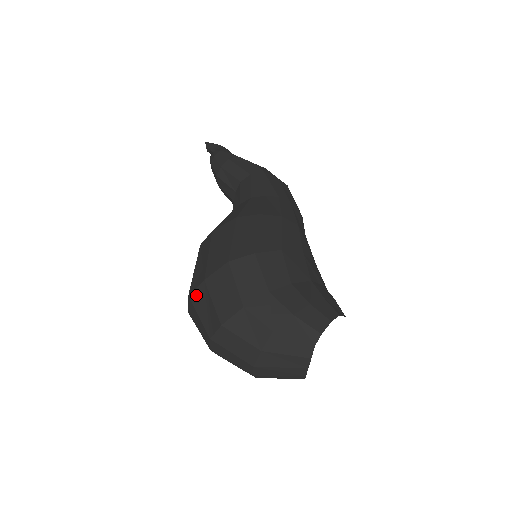
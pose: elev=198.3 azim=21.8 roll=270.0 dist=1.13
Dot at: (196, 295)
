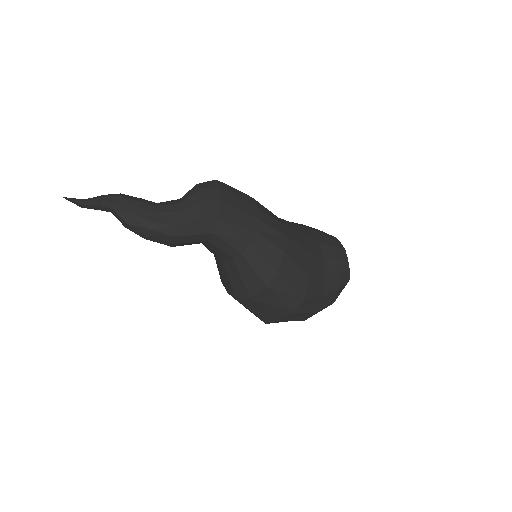
Dot at: occluded
